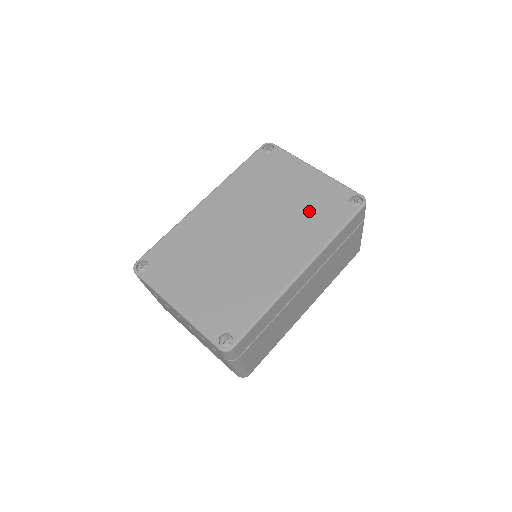
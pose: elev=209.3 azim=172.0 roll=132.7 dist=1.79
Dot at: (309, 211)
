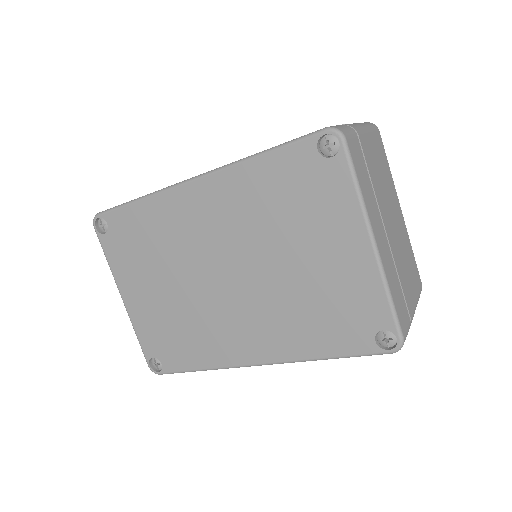
Dot at: (313, 305)
